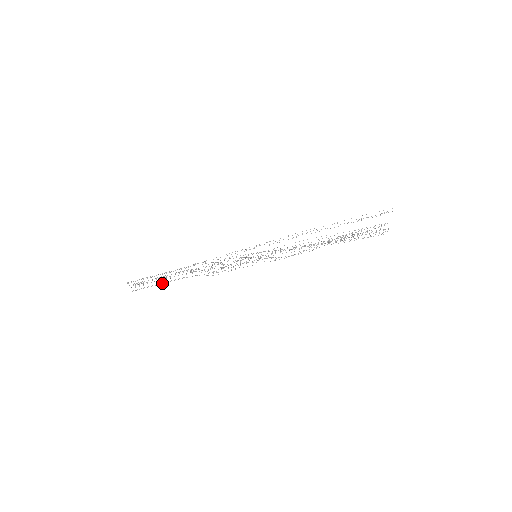
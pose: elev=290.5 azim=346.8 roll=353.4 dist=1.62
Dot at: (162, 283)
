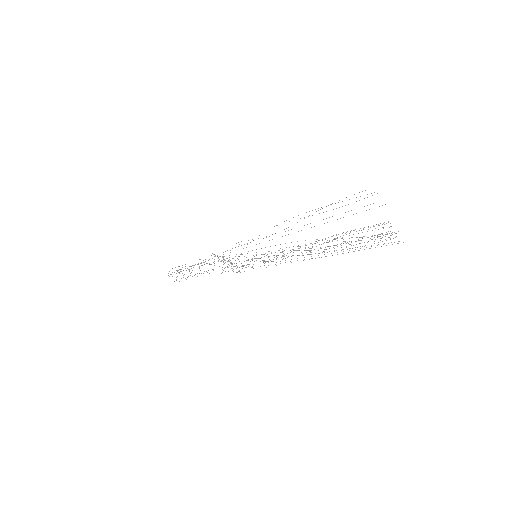
Dot at: occluded
